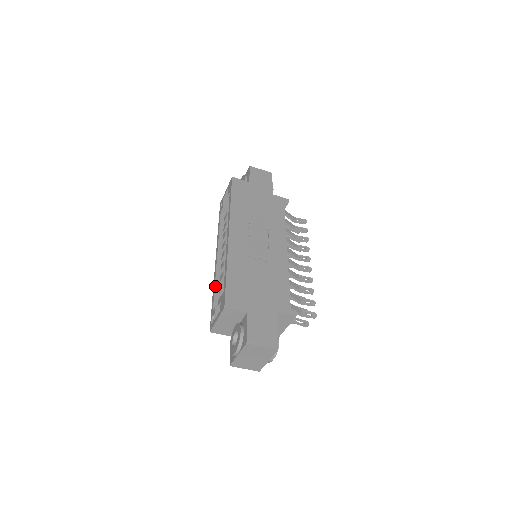
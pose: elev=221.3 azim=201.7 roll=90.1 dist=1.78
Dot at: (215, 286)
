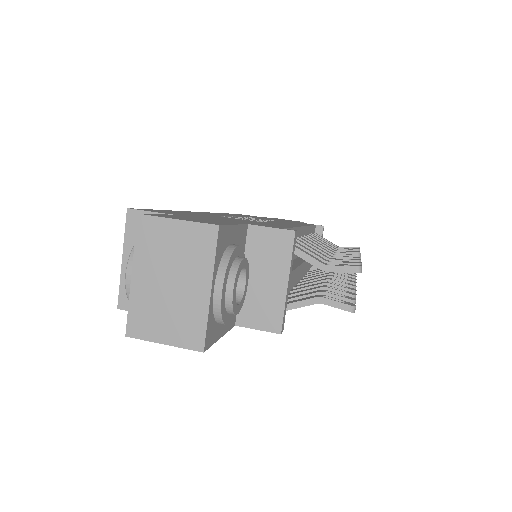
Dot at: occluded
